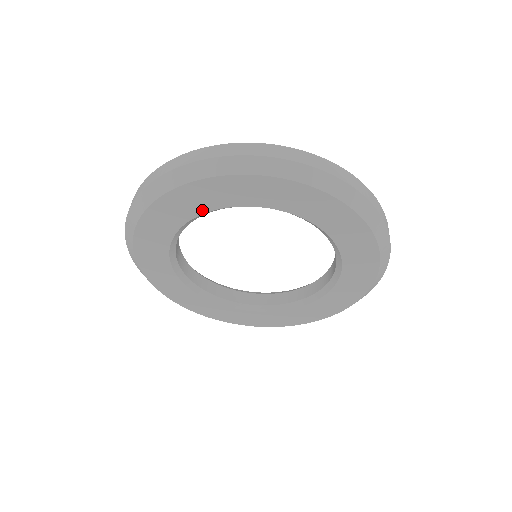
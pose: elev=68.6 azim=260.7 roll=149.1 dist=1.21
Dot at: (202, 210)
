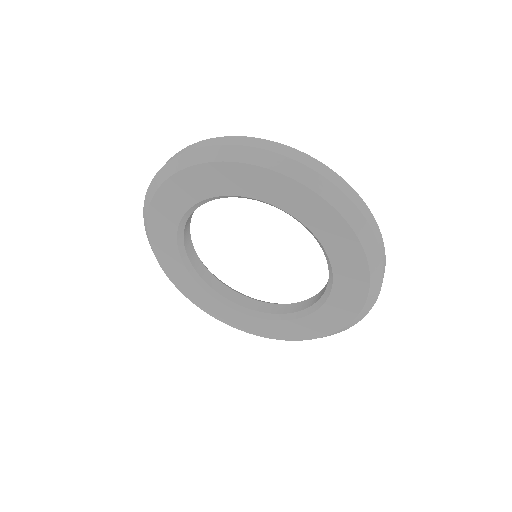
Dot at: (173, 240)
